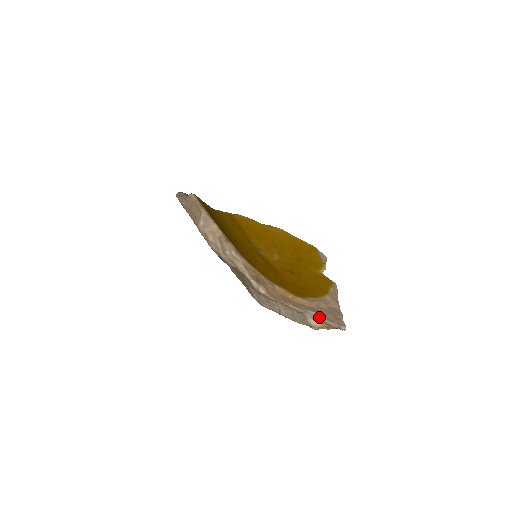
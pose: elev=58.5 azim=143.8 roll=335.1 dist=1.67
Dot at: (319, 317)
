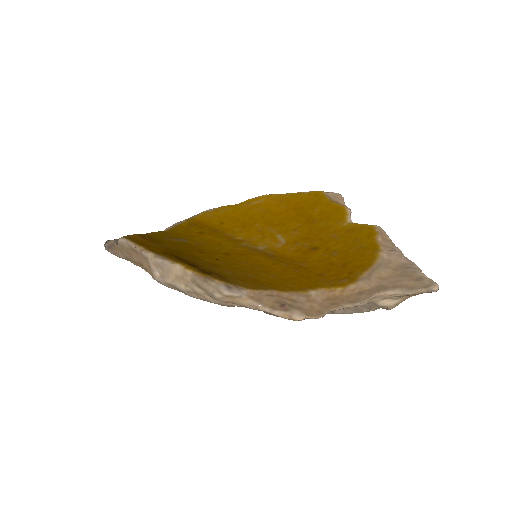
Dot at: (393, 294)
